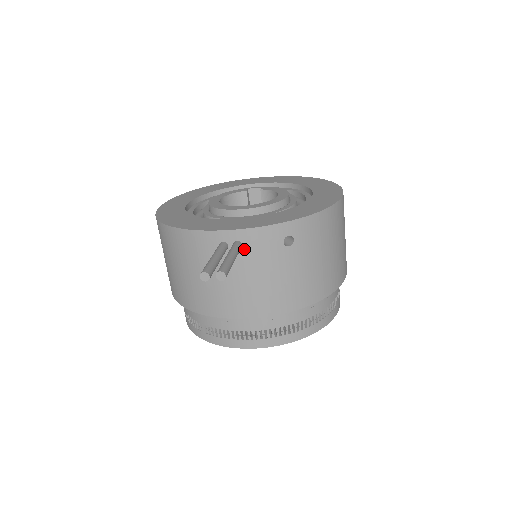
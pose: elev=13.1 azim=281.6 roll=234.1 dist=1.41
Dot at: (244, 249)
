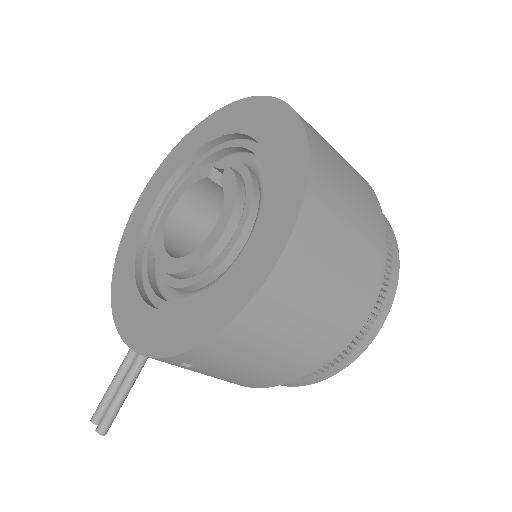
Dot at: occluded
